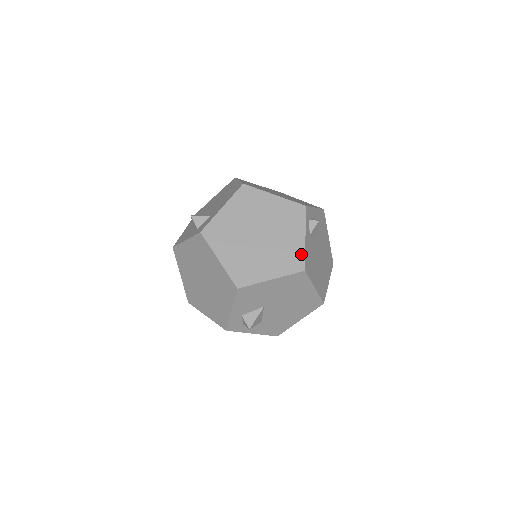
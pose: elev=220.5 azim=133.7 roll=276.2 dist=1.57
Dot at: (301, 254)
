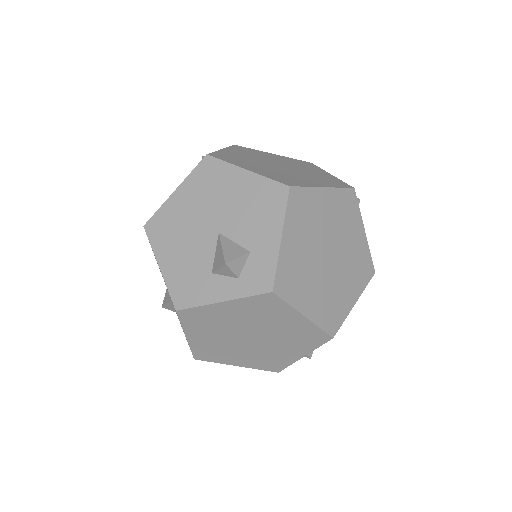
Dot at: (368, 255)
